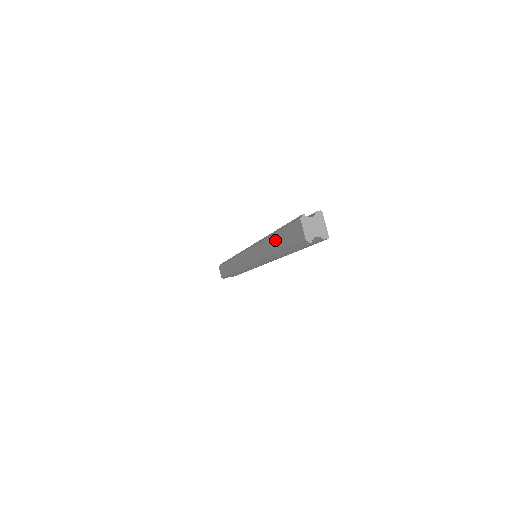
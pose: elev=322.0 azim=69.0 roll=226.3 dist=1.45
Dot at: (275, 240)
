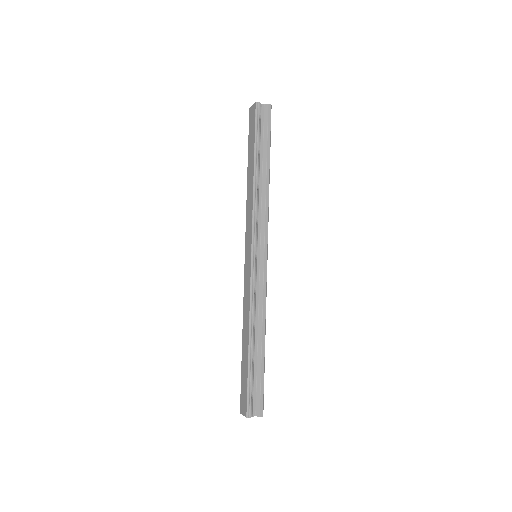
Dot at: (249, 163)
